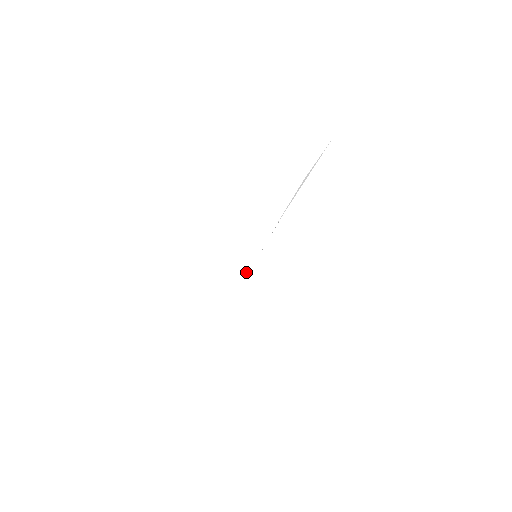
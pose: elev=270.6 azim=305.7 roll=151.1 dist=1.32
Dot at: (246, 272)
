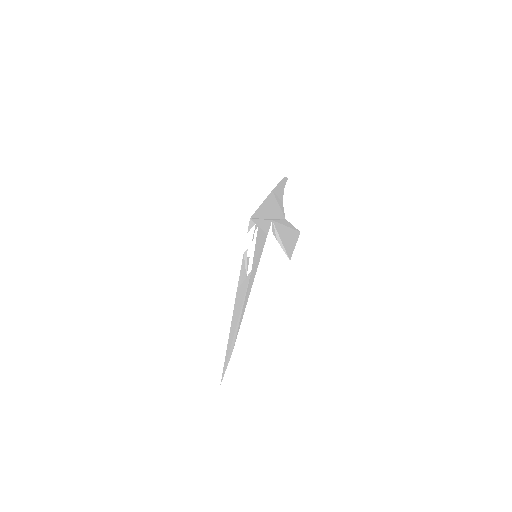
Dot at: (260, 228)
